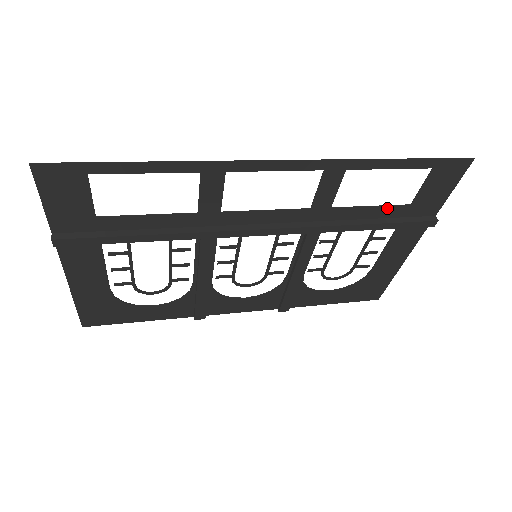
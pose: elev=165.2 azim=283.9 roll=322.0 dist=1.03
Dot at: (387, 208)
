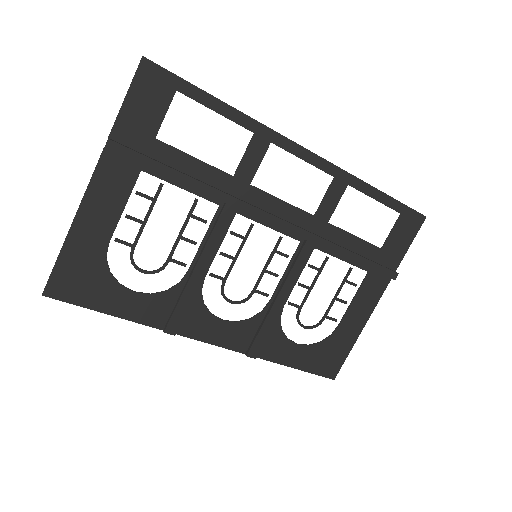
Dot at: (365, 244)
